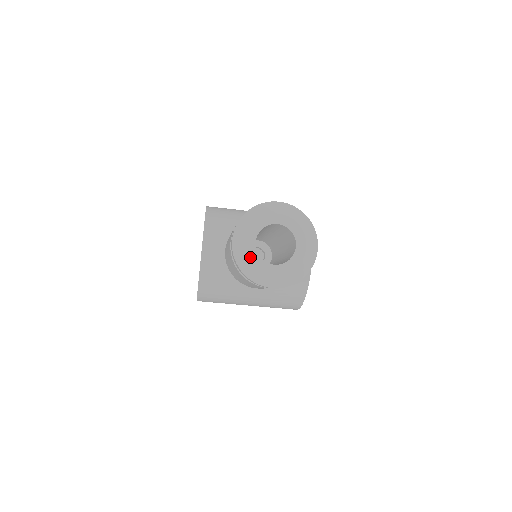
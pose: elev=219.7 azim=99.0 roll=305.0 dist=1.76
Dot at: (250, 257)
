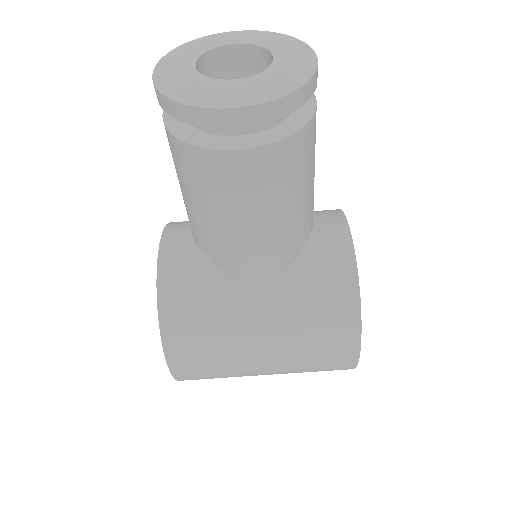
Dot at: (185, 79)
